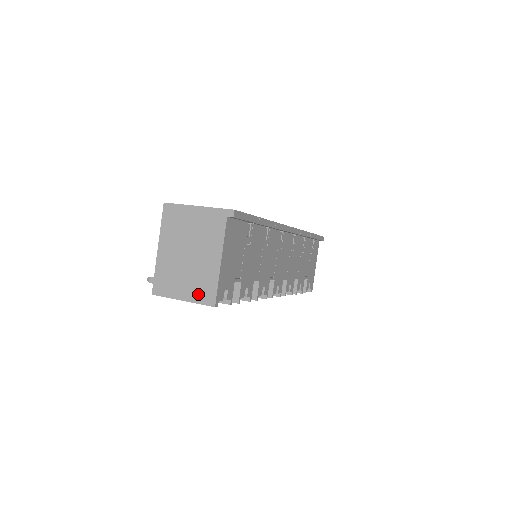
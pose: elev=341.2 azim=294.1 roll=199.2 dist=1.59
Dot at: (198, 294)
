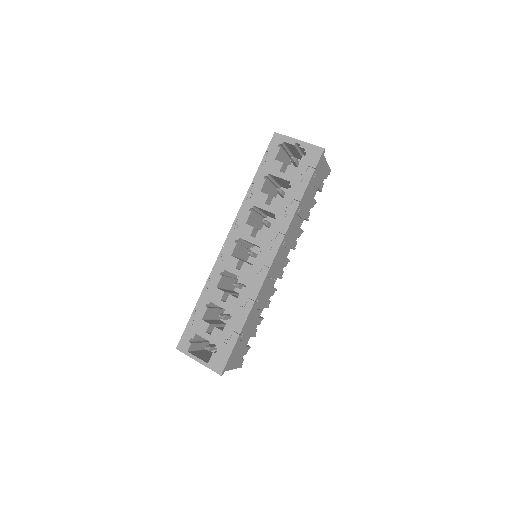
Dot at: occluded
